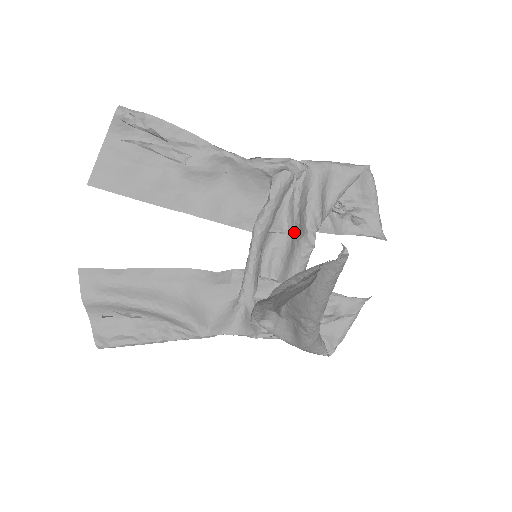
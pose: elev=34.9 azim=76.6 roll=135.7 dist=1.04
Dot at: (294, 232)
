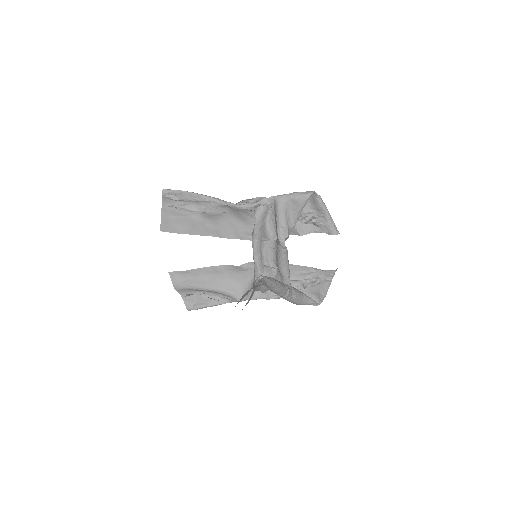
Dot at: (277, 238)
